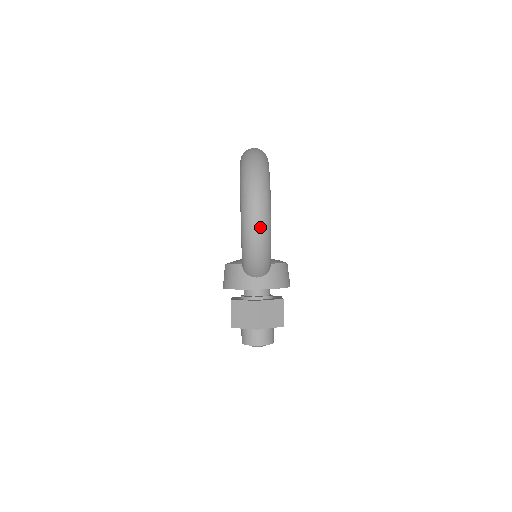
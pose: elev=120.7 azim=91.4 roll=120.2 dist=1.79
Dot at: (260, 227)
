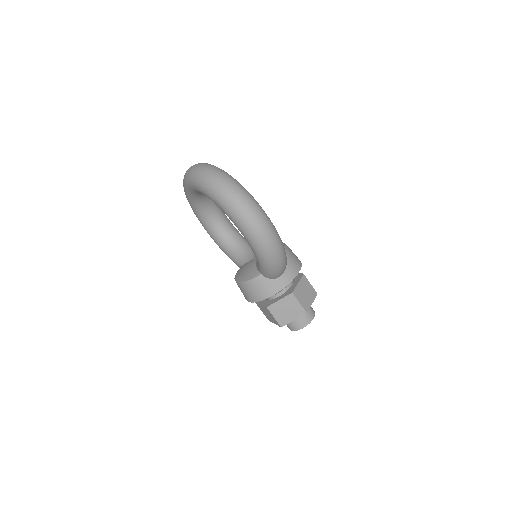
Dot at: (273, 237)
